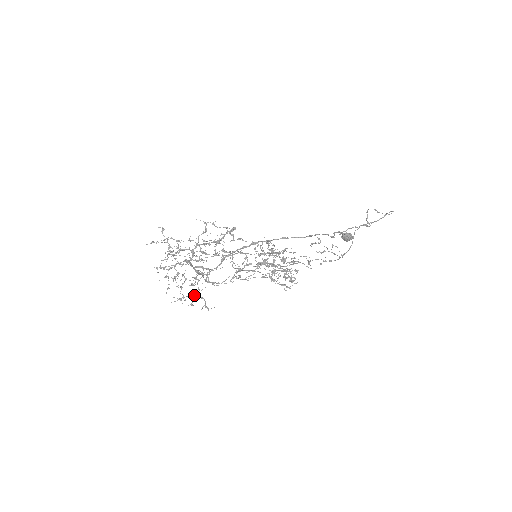
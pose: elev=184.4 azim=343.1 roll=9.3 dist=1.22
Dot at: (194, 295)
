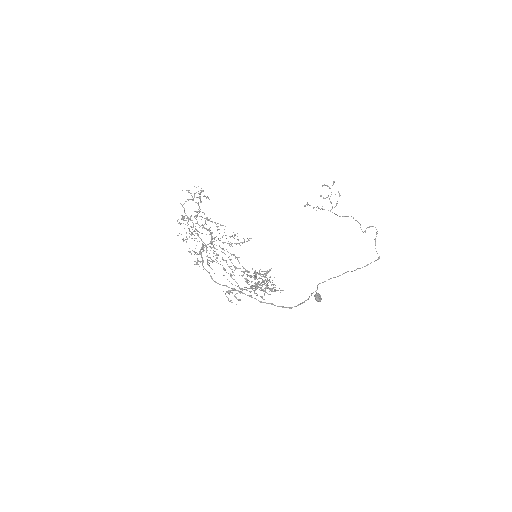
Dot at: (194, 254)
